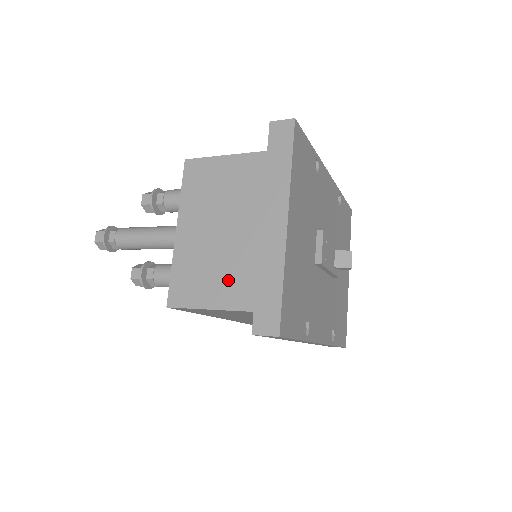
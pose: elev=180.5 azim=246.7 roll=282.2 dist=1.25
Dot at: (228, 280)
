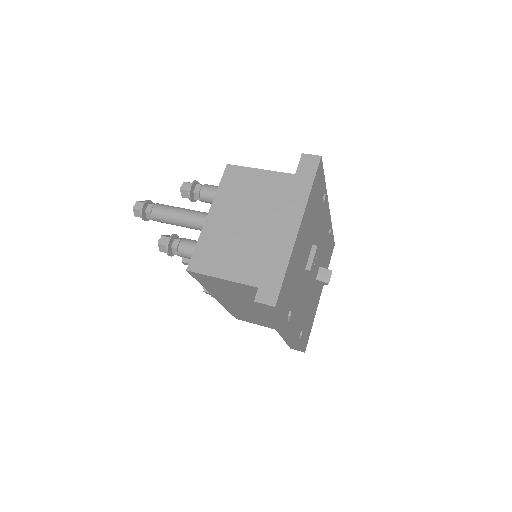
Dot at: (242, 260)
